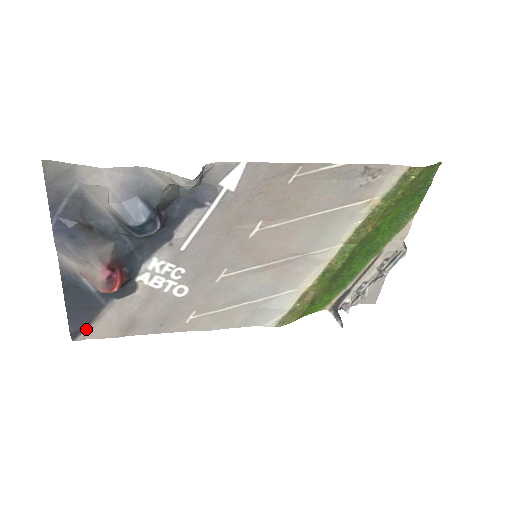
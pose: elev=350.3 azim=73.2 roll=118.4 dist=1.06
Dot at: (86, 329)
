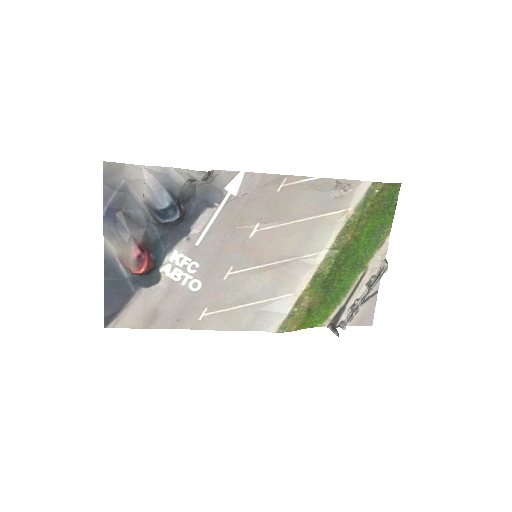
Dot at: (117, 317)
